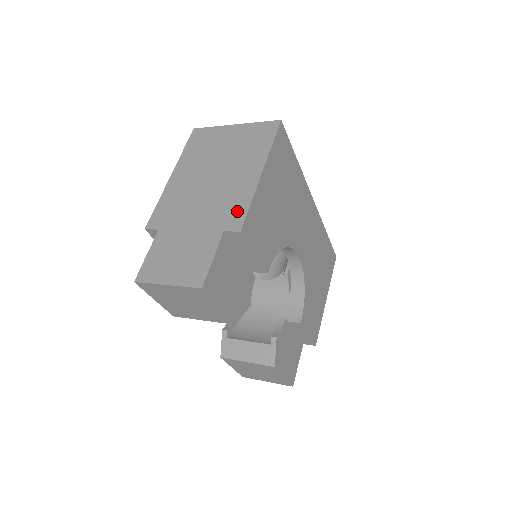
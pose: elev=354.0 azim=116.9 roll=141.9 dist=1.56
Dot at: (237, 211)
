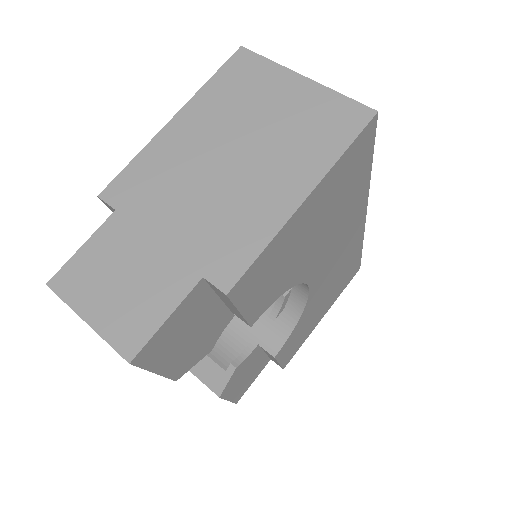
Dot at: (237, 251)
